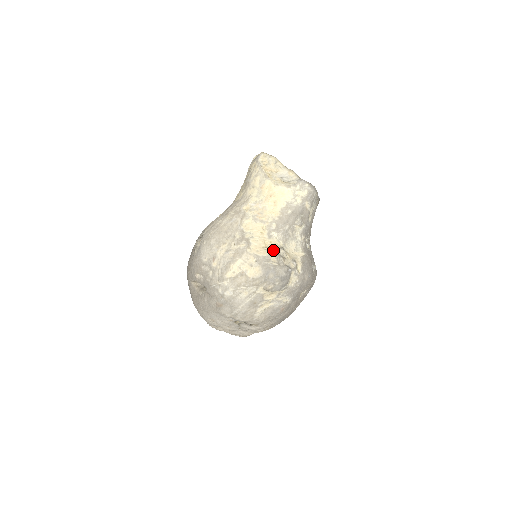
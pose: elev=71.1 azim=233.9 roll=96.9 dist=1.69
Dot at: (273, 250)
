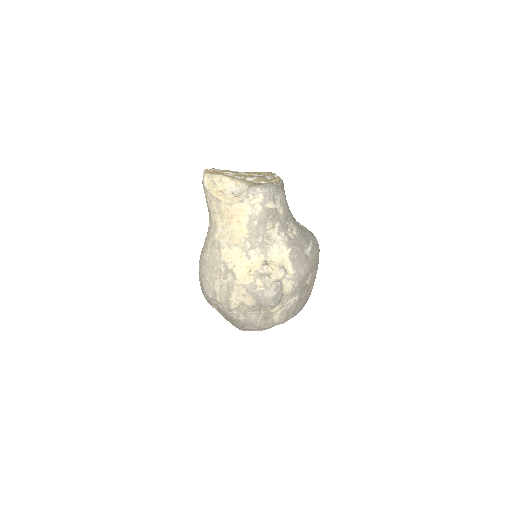
Dot at: (256, 272)
